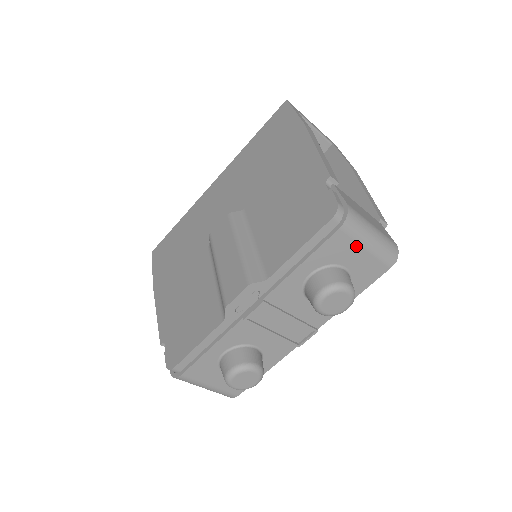
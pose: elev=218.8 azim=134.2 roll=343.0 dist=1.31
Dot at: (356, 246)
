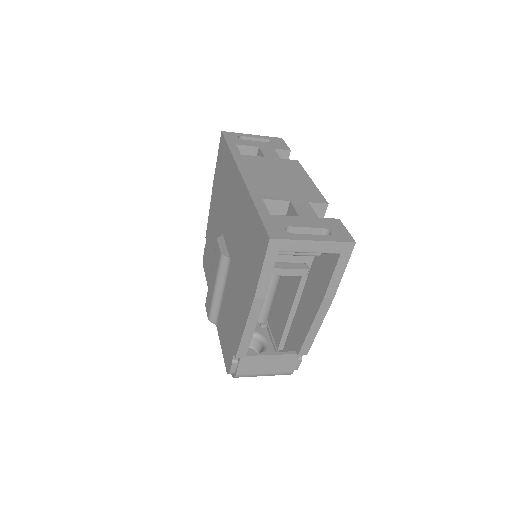
Dot at: occluded
